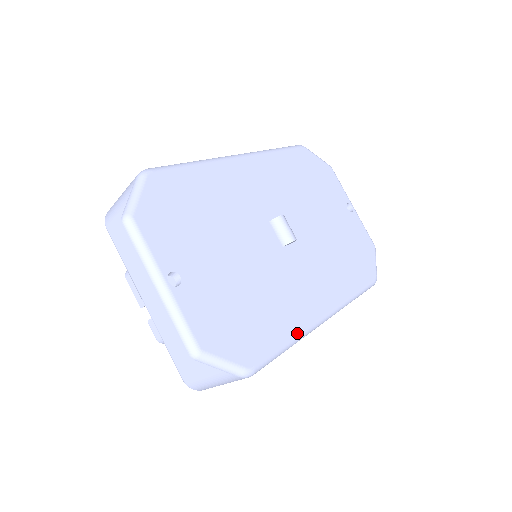
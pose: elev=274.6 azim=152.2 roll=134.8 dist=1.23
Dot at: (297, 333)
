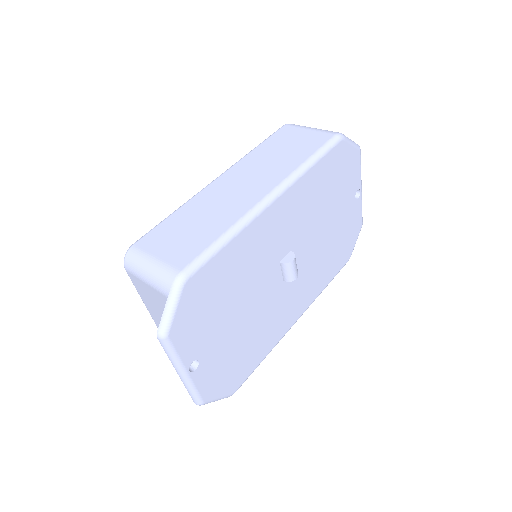
Dot at: (272, 348)
